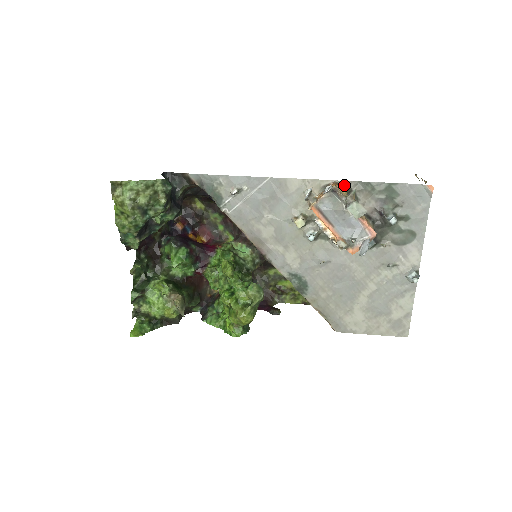
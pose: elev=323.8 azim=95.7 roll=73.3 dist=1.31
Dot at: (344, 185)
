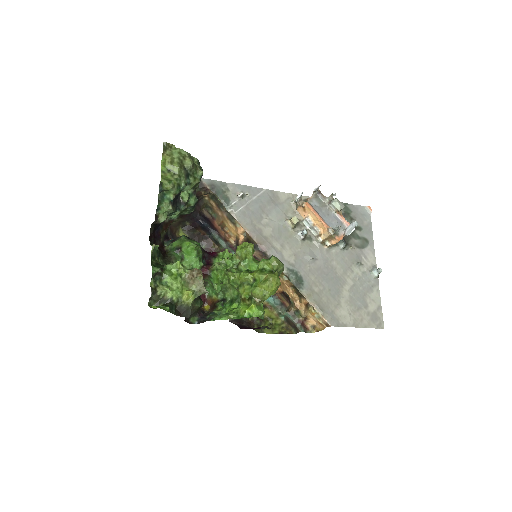
Dot at: occluded
